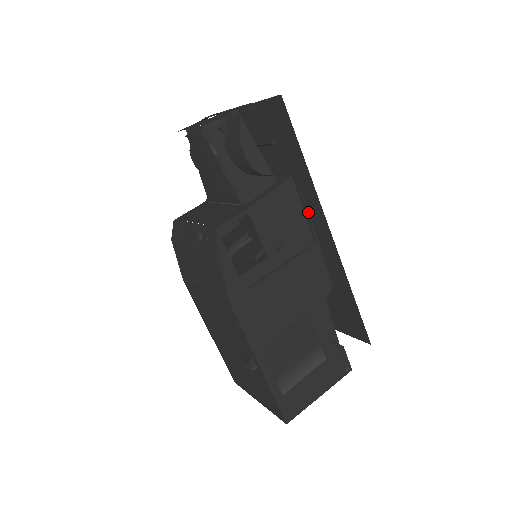
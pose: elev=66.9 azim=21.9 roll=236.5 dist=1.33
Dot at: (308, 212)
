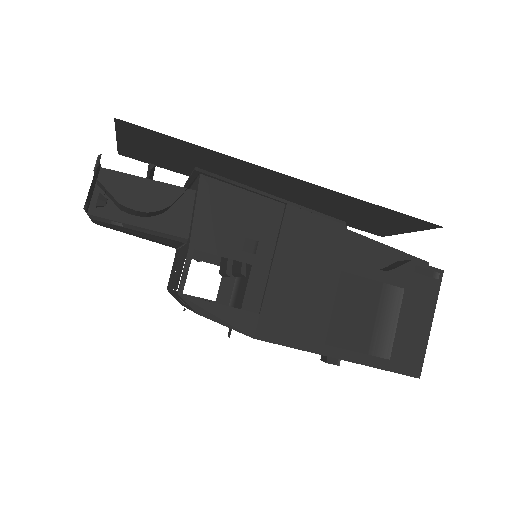
Dot at: (249, 188)
